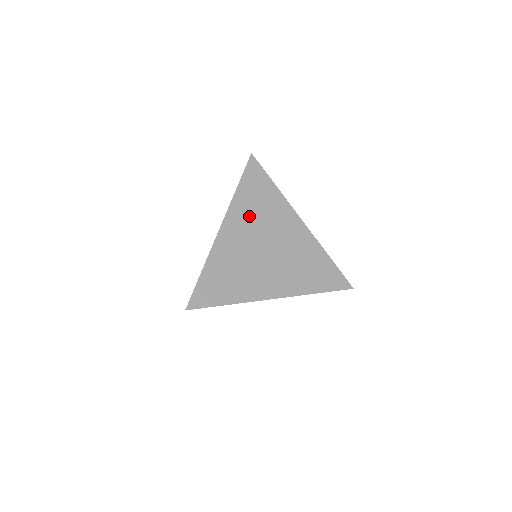
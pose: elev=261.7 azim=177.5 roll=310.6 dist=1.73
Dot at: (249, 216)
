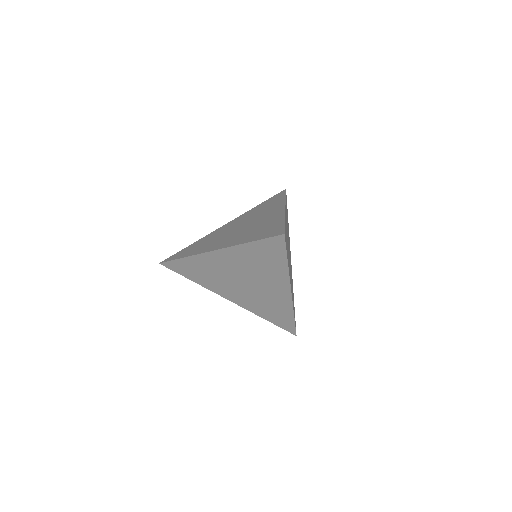
Dot at: (249, 215)
